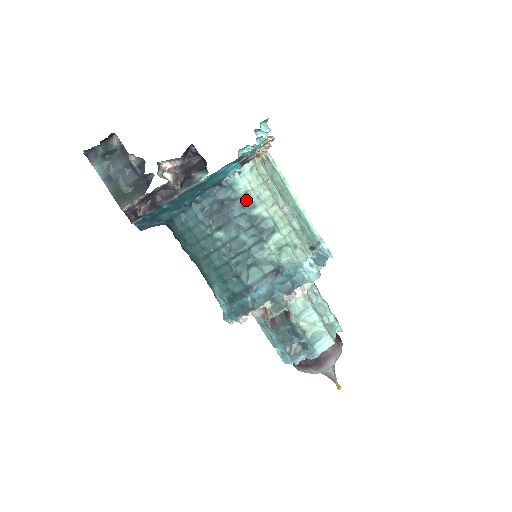
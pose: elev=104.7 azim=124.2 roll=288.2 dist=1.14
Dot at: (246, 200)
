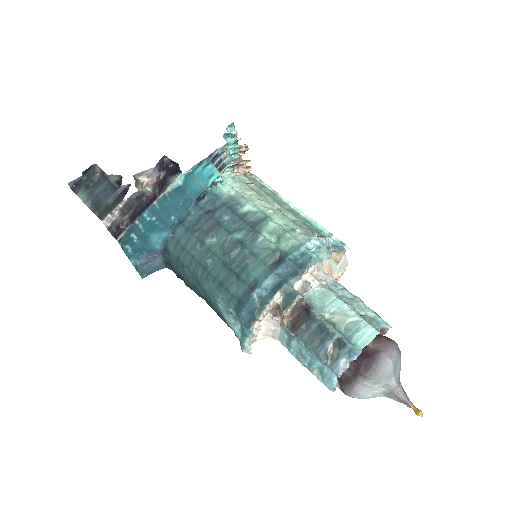
Dot at: (232, 202)
